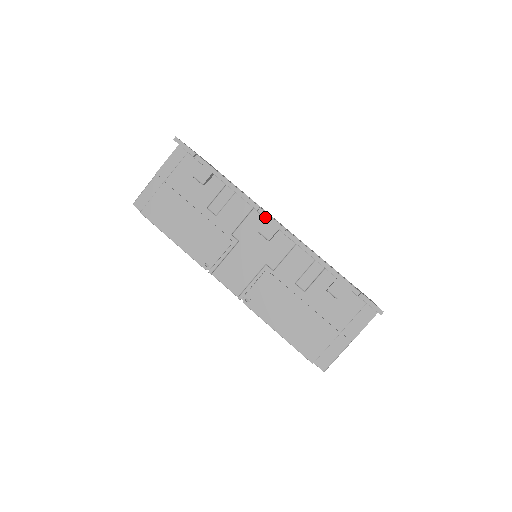
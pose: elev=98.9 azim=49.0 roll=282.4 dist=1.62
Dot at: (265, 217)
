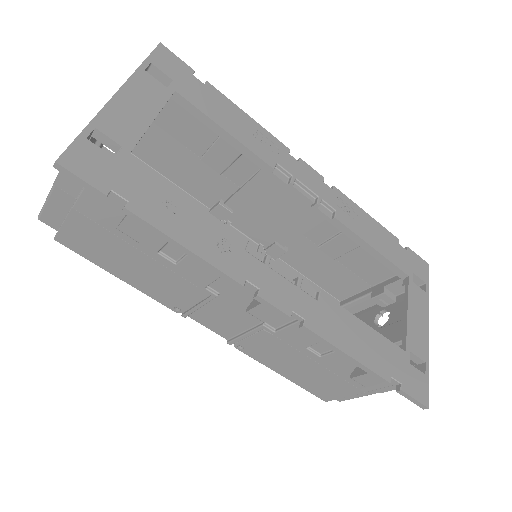
Dot at: (255, 299)
